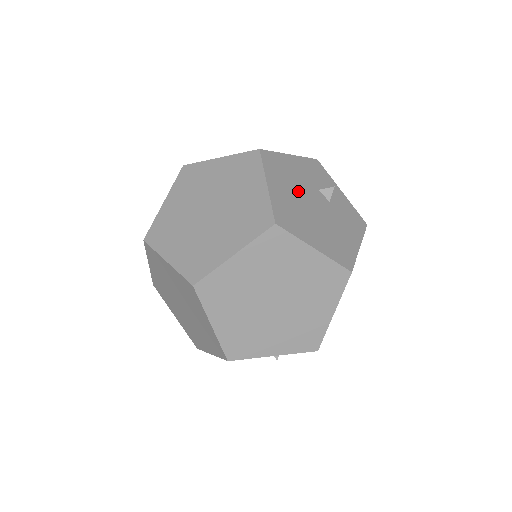
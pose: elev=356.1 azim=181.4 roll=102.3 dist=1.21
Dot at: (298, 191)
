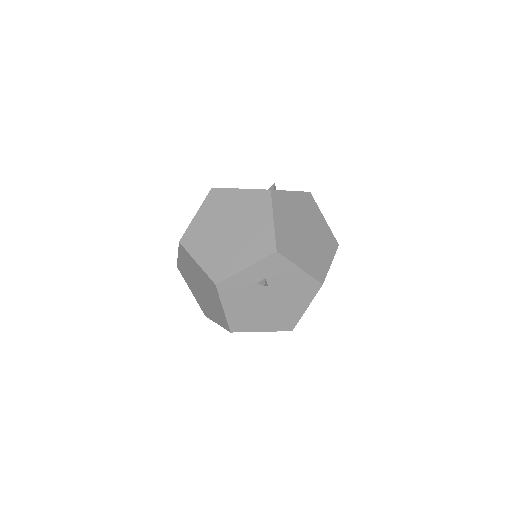
Dot at: occluded
